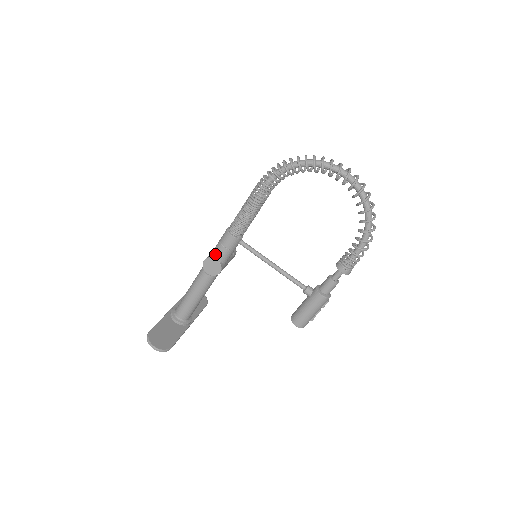
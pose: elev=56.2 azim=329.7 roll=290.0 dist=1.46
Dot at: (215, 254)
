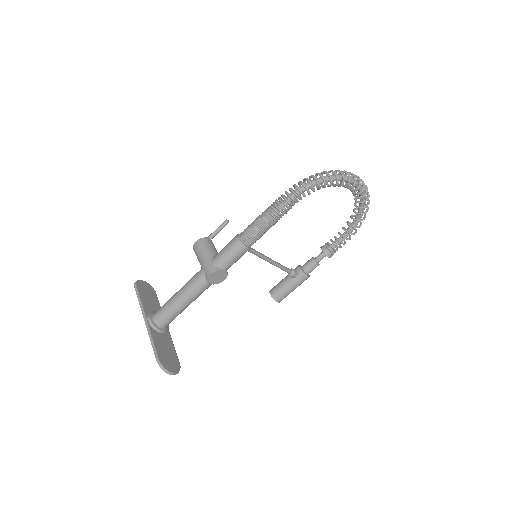
Dot at: (223, 265)
